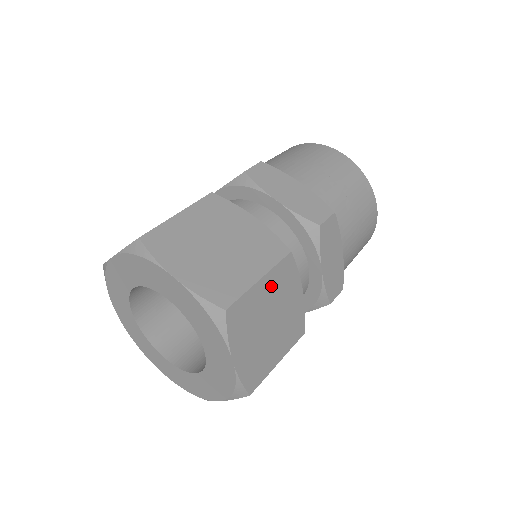
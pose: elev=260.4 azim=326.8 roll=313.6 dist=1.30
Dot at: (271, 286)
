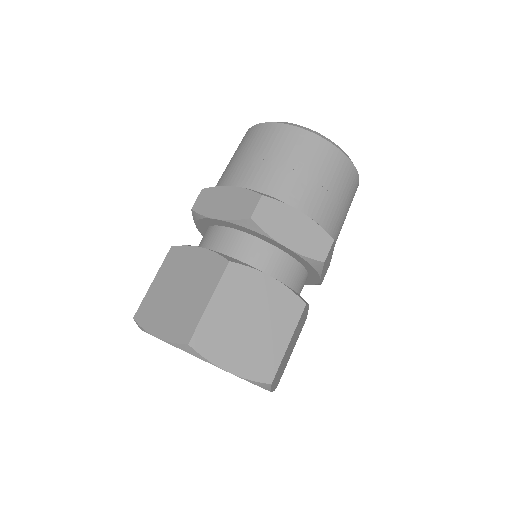
Dot at: (293, 336)
